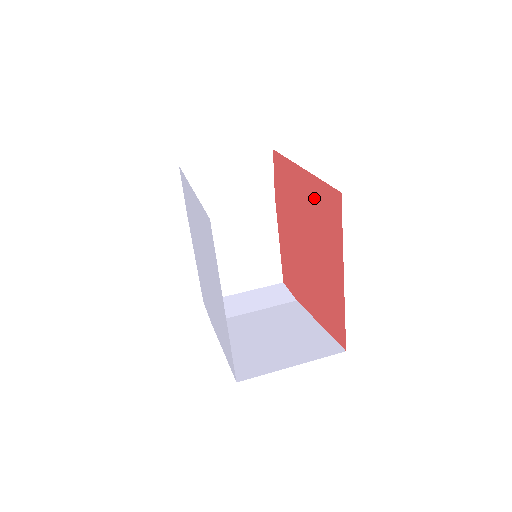
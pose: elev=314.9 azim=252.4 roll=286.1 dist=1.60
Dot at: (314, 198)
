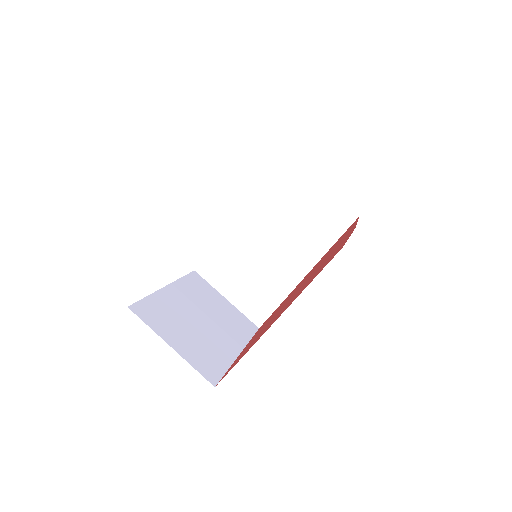
Dot at: (259, 336)
